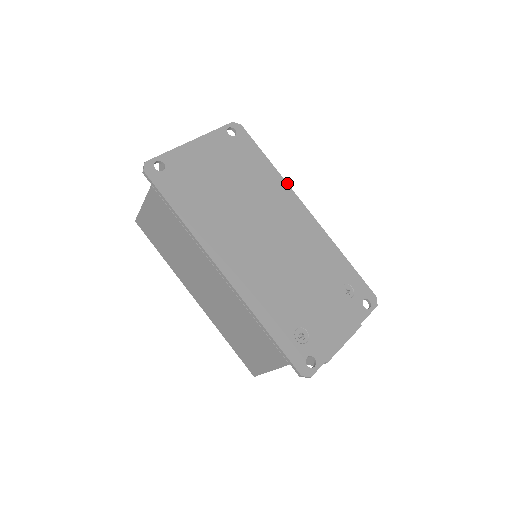
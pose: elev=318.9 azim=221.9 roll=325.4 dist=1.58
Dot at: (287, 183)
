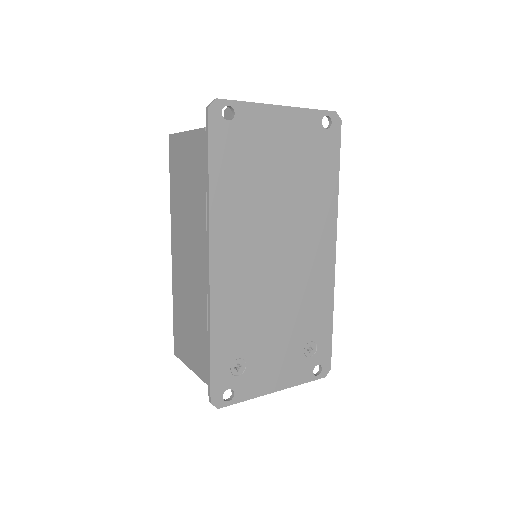
Dot at: occluded
